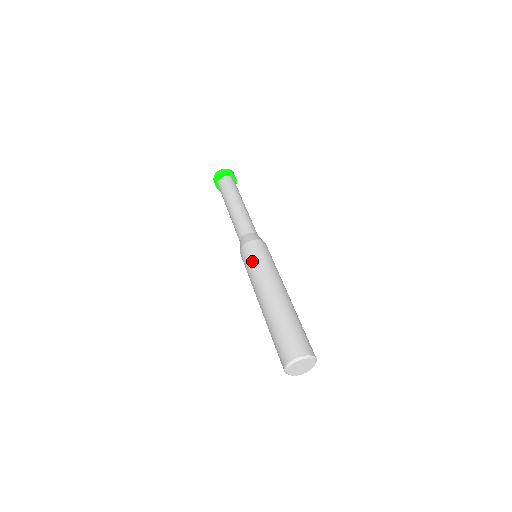
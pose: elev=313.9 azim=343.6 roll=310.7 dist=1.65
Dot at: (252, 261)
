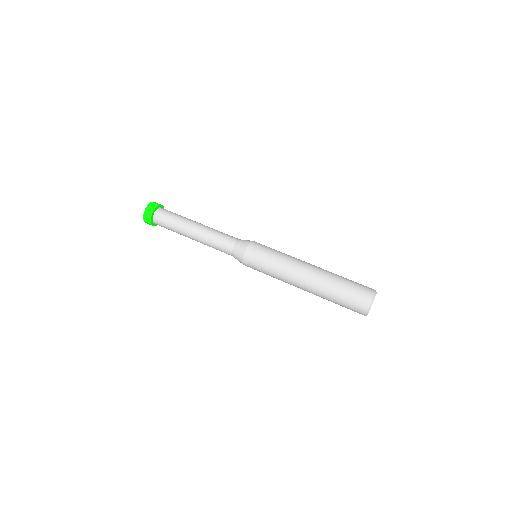
Dot at: (265, 265)
